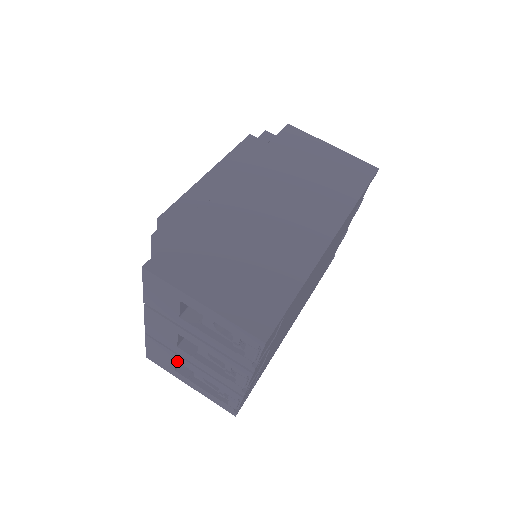
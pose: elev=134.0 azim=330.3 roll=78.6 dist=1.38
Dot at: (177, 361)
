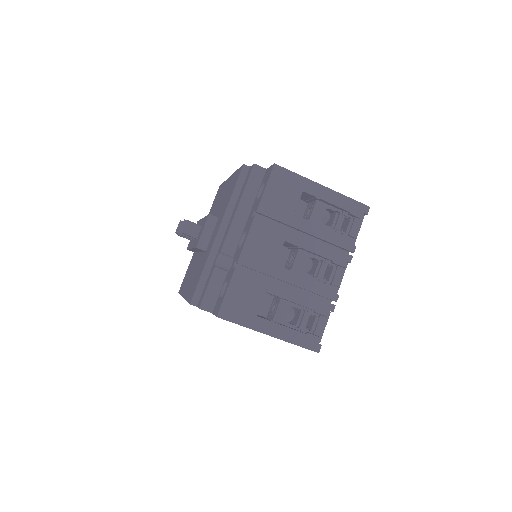
Dot at: (262, 298)
